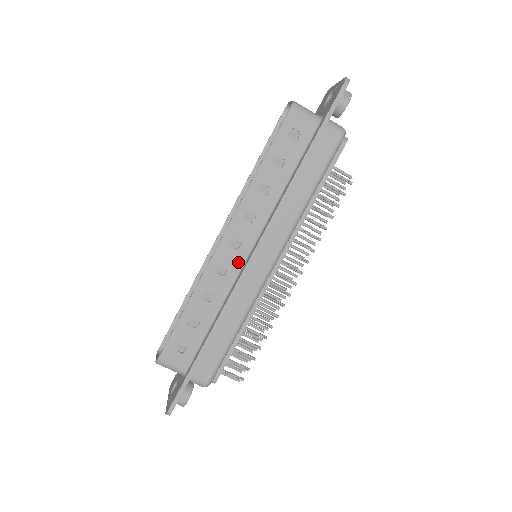
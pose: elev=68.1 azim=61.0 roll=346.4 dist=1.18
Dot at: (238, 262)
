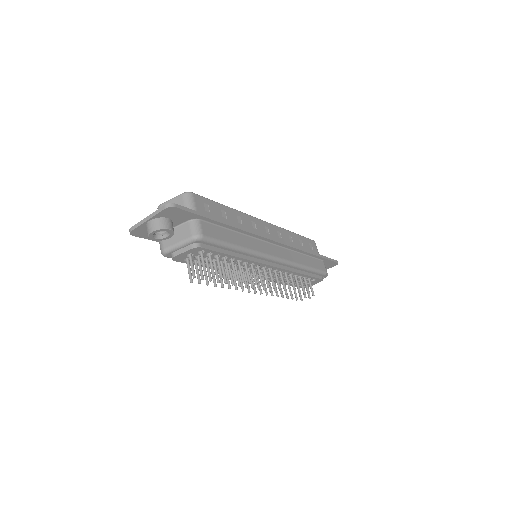
Dot at: occluded
